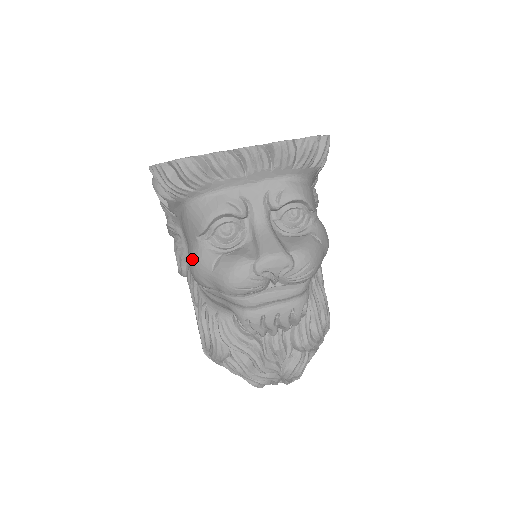
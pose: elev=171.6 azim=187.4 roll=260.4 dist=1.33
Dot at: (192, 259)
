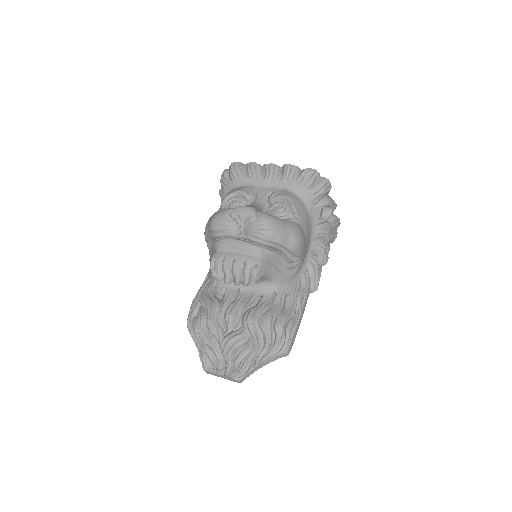
Dot at: occluded
